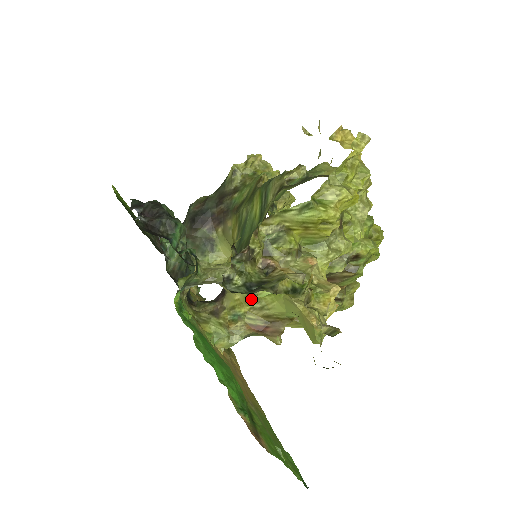
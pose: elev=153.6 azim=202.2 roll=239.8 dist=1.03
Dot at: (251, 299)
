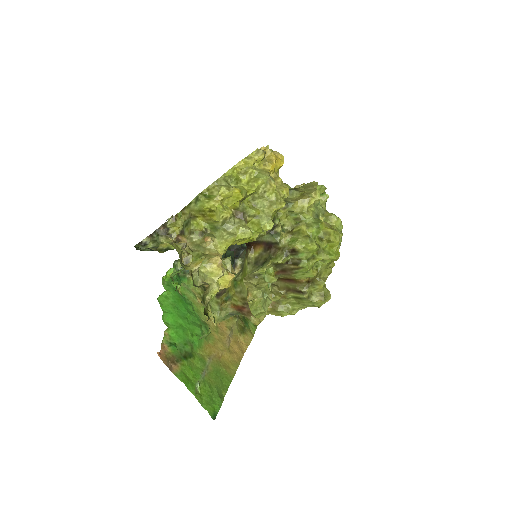
Dot at: (235, 284)
